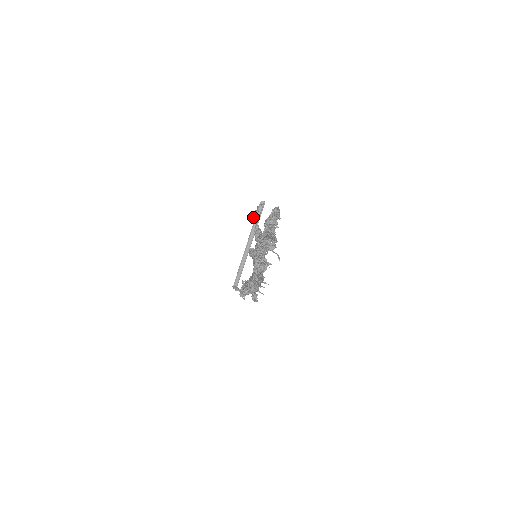
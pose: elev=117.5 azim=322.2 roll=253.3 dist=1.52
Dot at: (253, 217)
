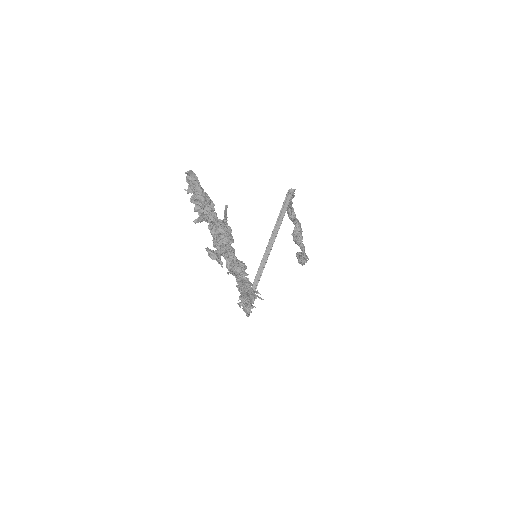
Dot at: (287, 210)
